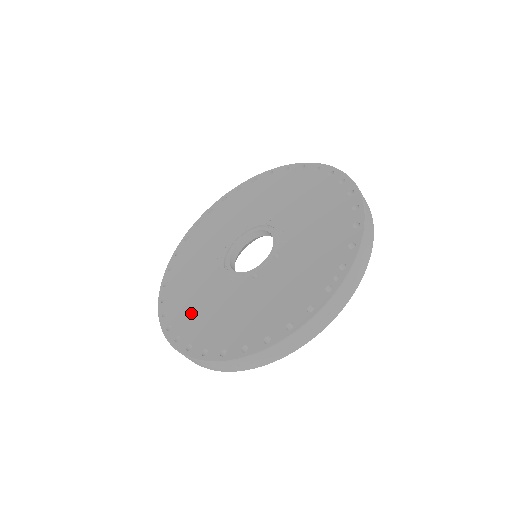
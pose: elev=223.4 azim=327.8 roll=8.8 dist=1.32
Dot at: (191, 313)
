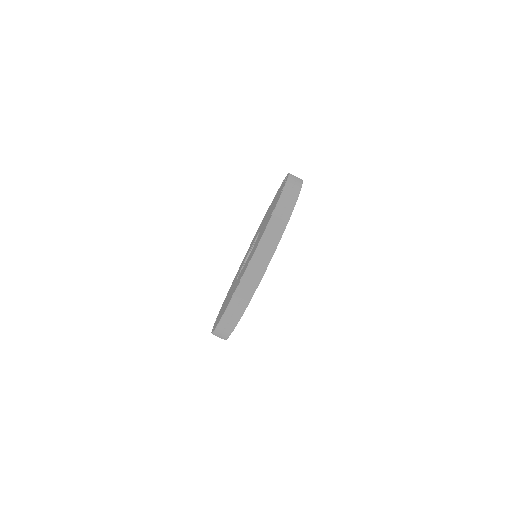
Dot at: occluded
